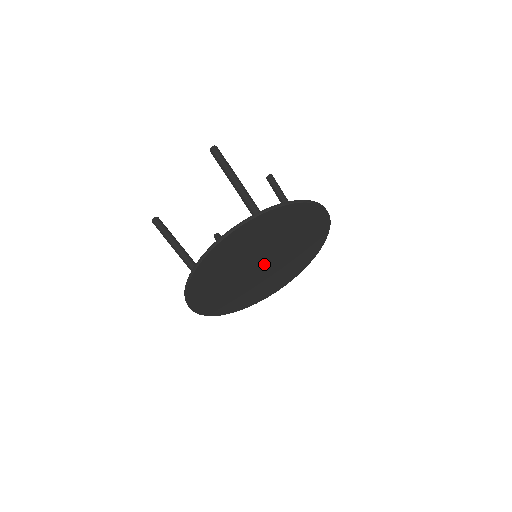
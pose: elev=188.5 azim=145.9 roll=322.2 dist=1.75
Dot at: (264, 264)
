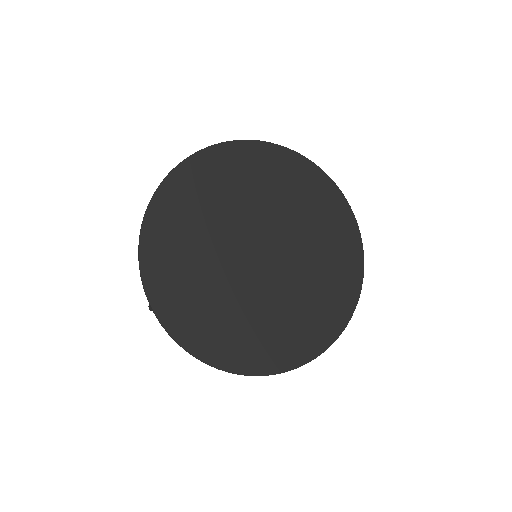
Dot at: (266, 255)
